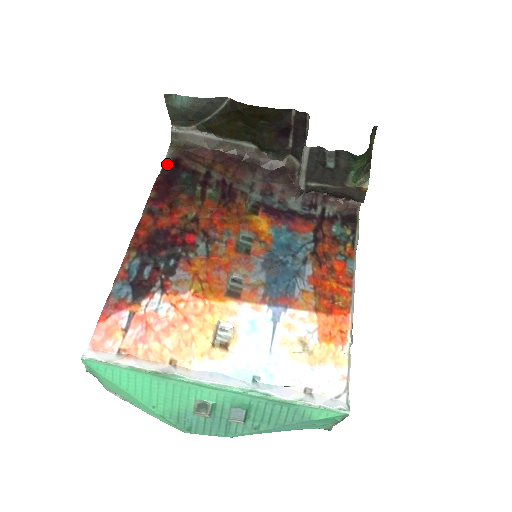
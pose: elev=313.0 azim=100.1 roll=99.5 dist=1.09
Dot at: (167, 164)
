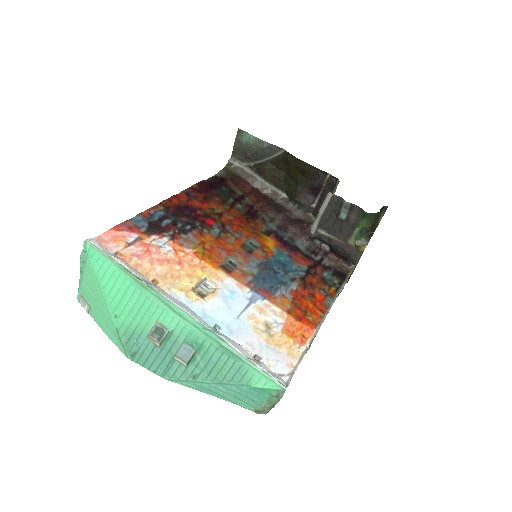
Dot at: (215, 177)
